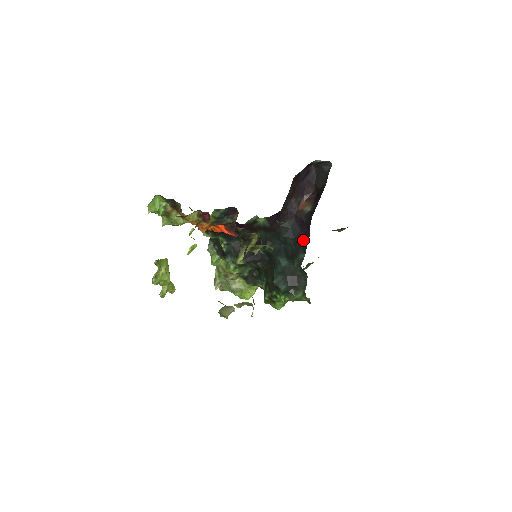
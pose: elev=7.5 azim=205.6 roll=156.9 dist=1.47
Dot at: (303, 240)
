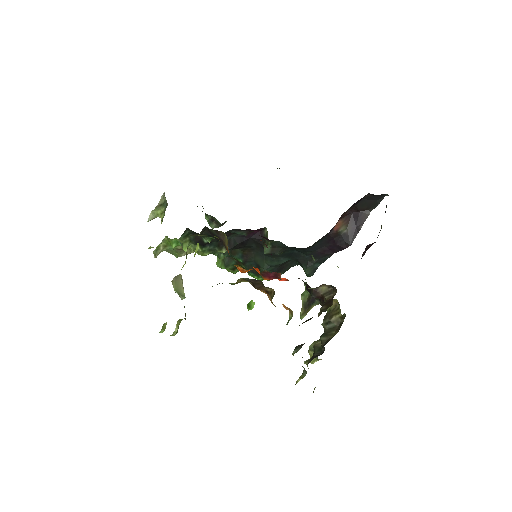
Dot at: (325, 255)
